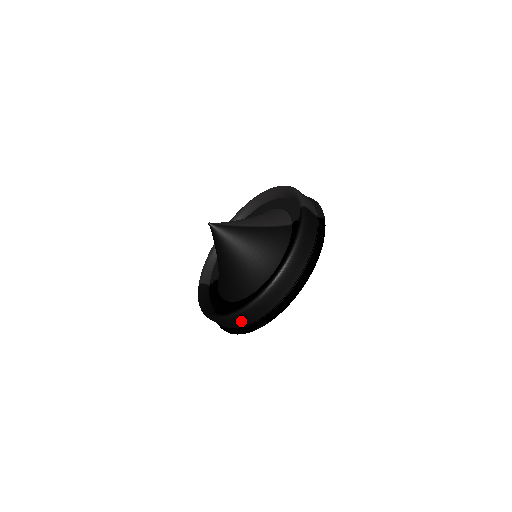
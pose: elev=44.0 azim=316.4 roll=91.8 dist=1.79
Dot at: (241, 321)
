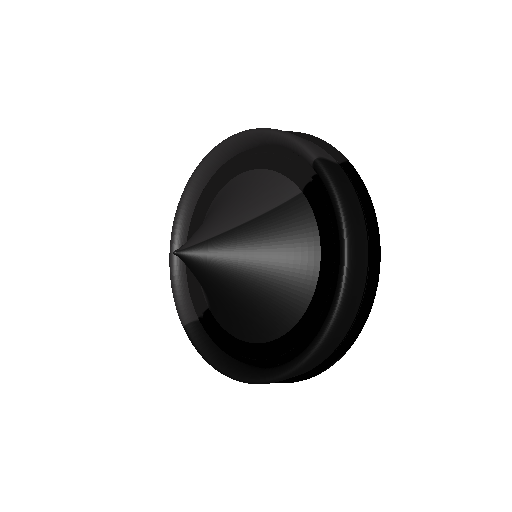
Dot at: (300, 373)
